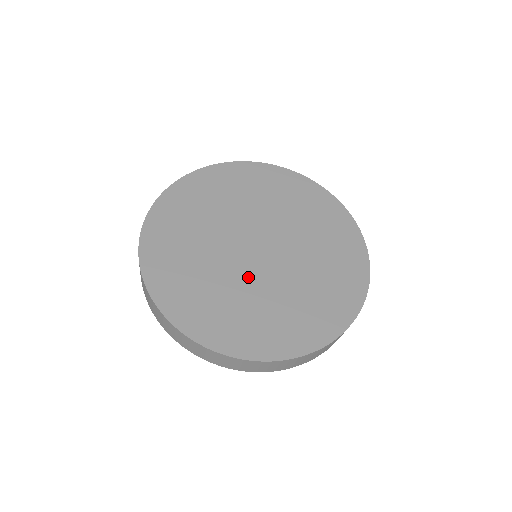
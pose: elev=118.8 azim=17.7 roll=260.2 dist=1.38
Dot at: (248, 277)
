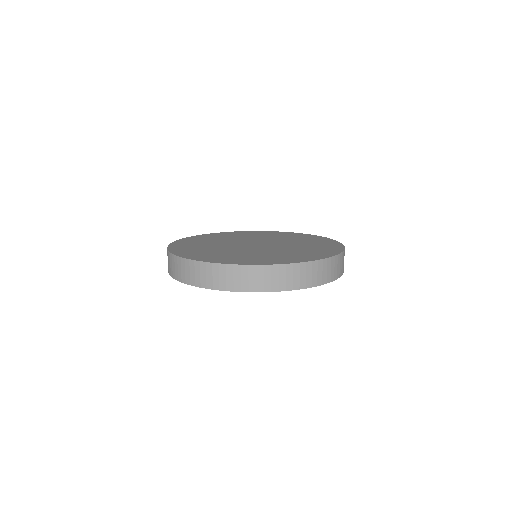
Dot at: (255, 250)
